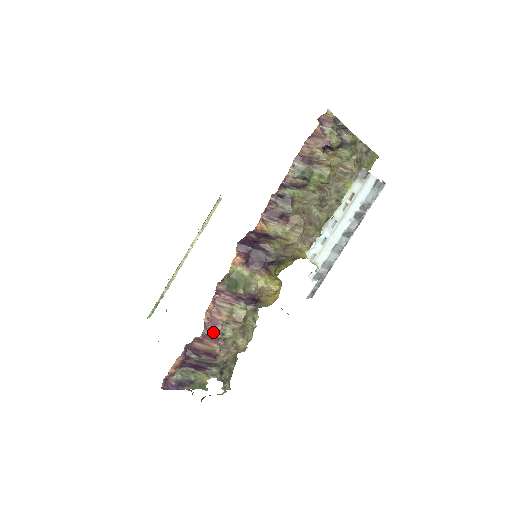
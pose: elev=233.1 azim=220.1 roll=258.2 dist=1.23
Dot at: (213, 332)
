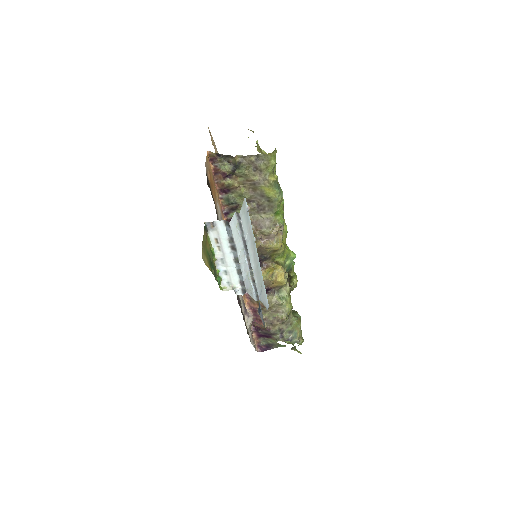
Dot at: (256, 316)
